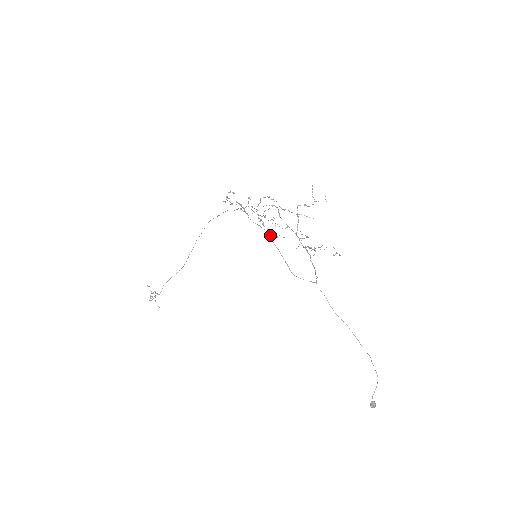
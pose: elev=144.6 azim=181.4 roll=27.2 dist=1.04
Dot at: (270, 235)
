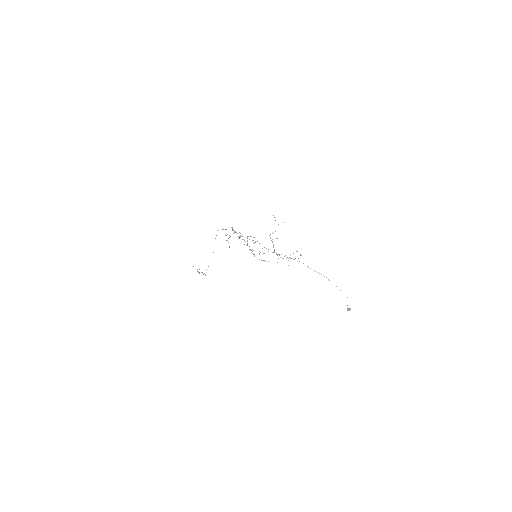
Dot at: occluded
